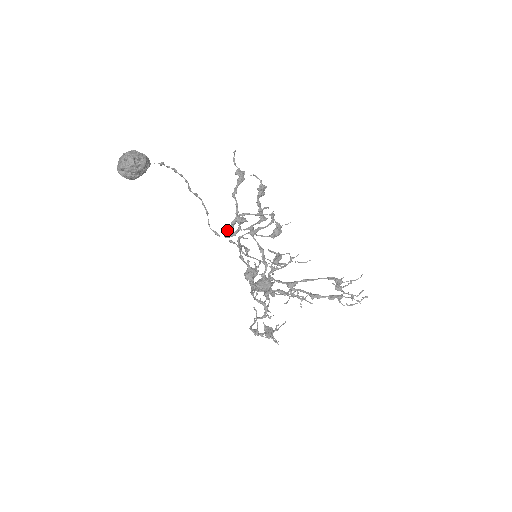
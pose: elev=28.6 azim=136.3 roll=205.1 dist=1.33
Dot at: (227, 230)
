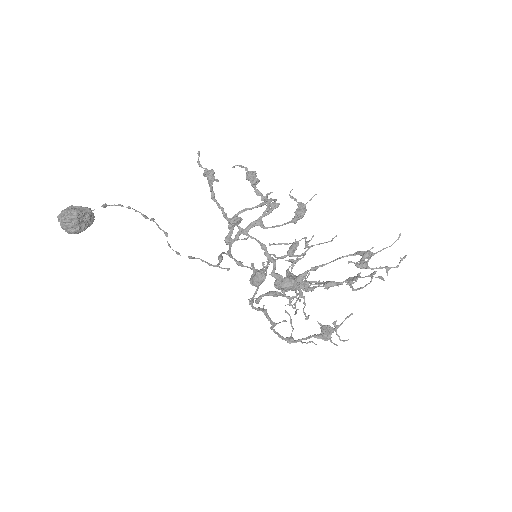
Dot at: (226, 236)
